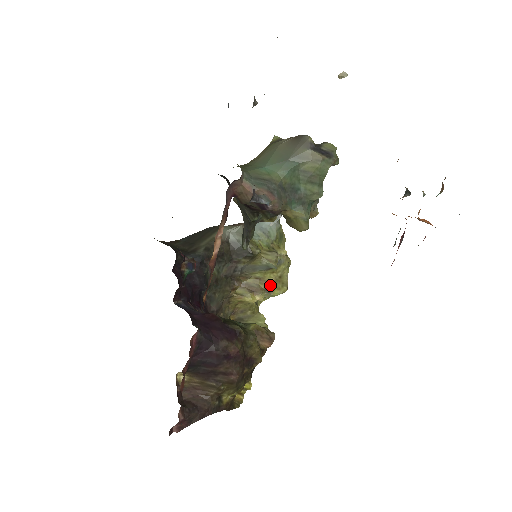
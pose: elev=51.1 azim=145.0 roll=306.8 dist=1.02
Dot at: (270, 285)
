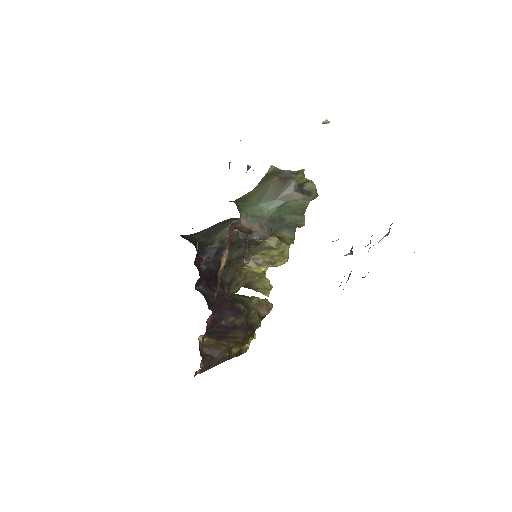
Dot at: (273, 259)
